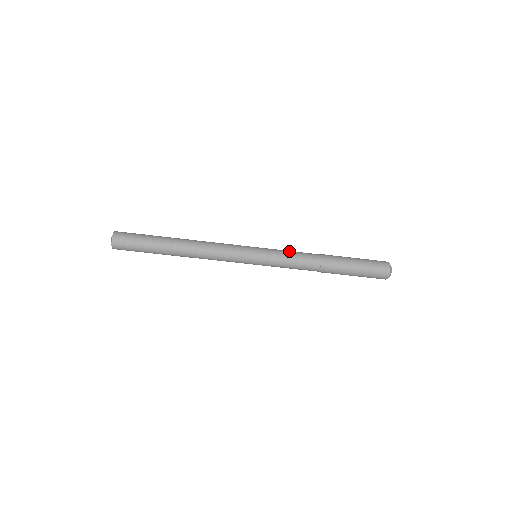
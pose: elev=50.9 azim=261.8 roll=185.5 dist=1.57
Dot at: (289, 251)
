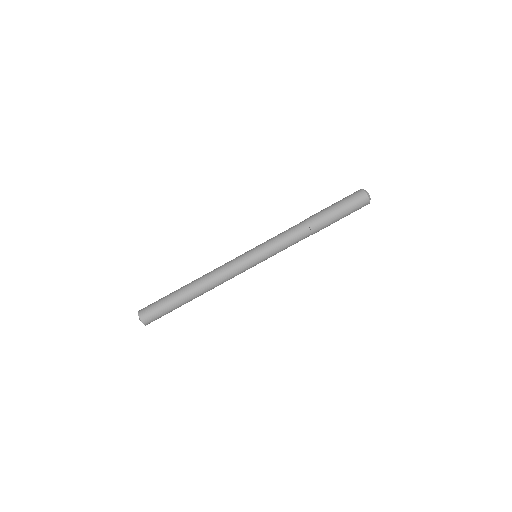
Dot at: occluded
